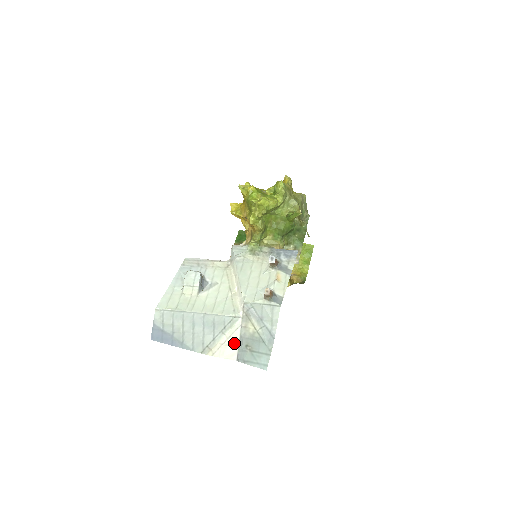
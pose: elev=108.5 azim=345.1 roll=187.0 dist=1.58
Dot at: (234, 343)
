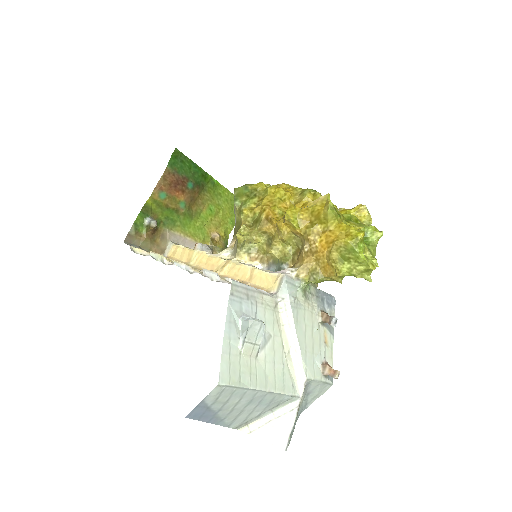
Dot at: (285, 427)
